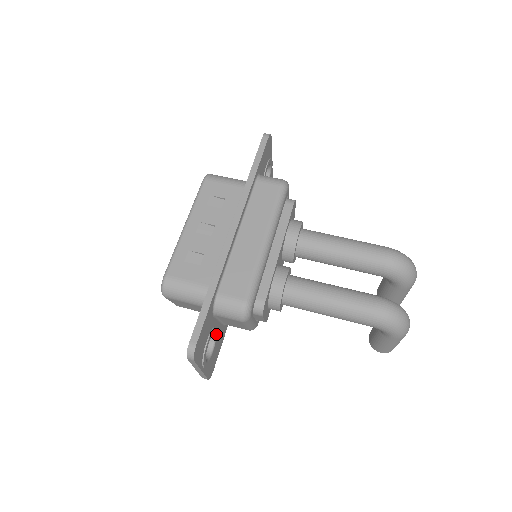
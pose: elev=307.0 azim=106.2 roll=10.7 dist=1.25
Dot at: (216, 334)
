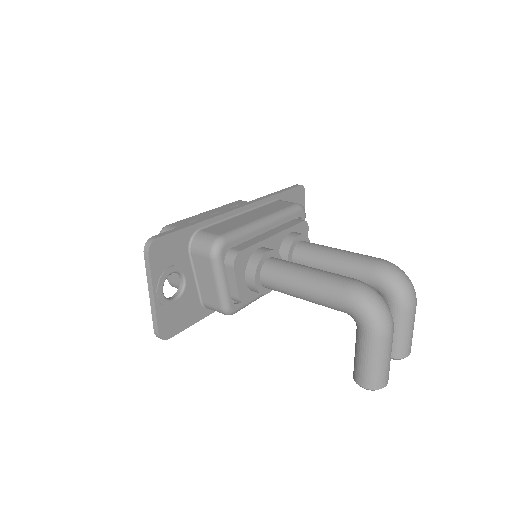
Dot at: (186, 285)
